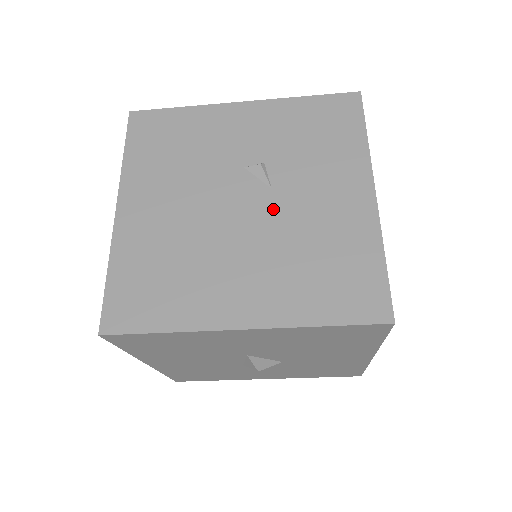
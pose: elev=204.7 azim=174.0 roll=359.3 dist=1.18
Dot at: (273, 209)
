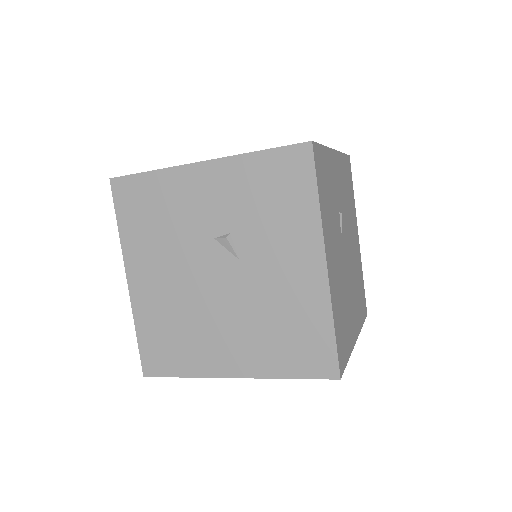
Dot at: (243, 280)
